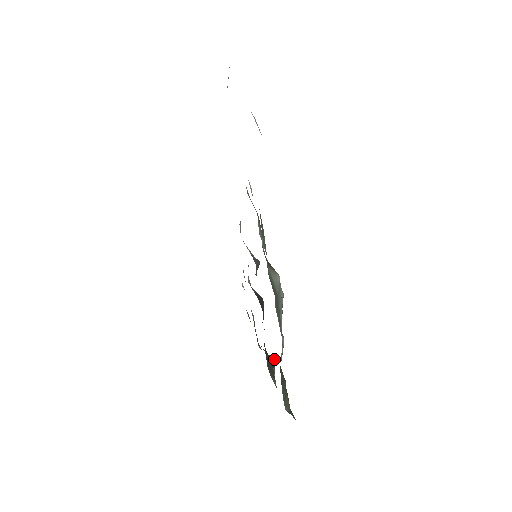
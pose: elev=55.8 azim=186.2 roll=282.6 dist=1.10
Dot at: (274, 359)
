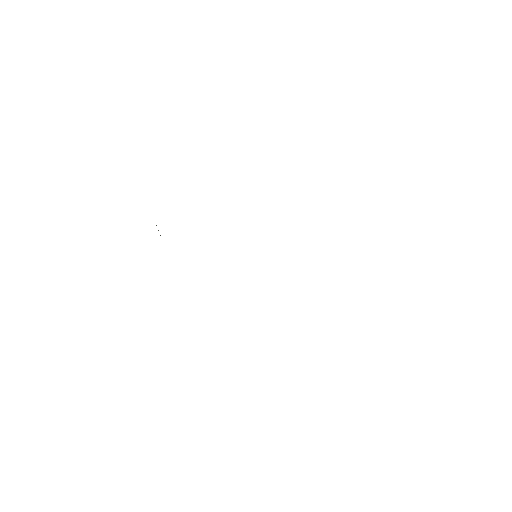
Dot at: occluded
